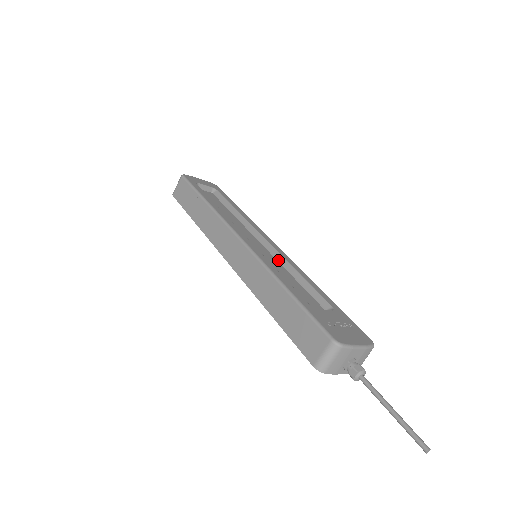
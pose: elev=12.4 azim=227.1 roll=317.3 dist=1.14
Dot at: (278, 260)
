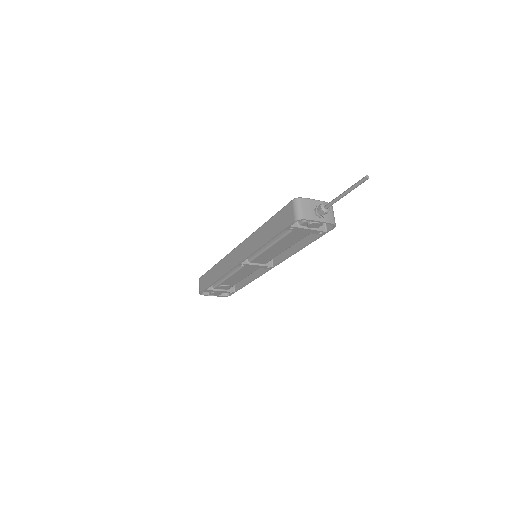
Dot at: occluded
